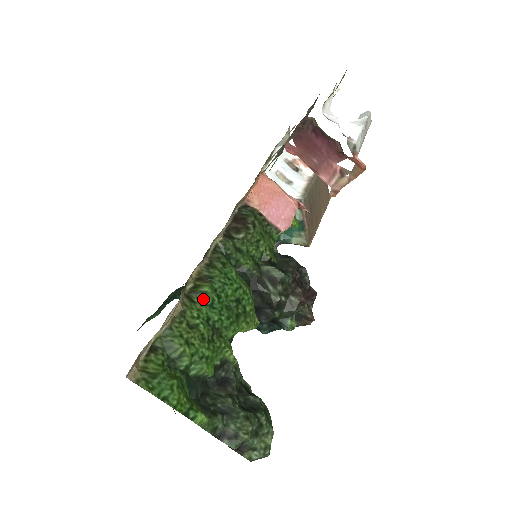
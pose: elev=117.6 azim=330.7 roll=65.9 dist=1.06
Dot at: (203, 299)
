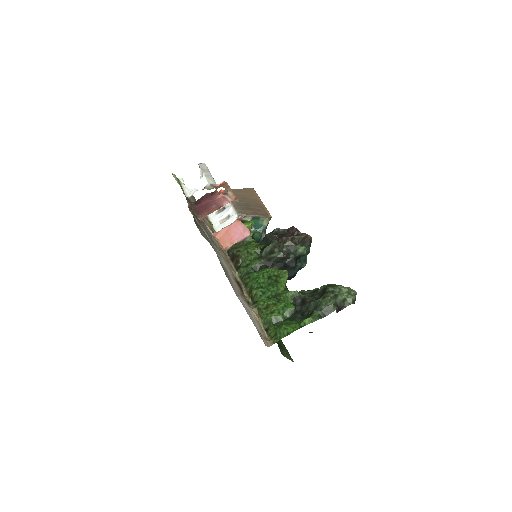
Dot at: (258, 296)
